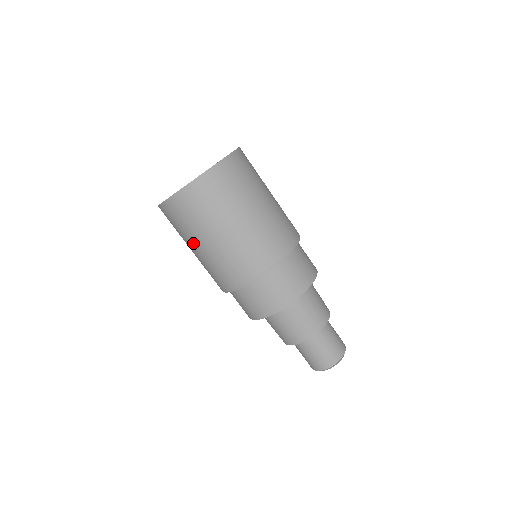
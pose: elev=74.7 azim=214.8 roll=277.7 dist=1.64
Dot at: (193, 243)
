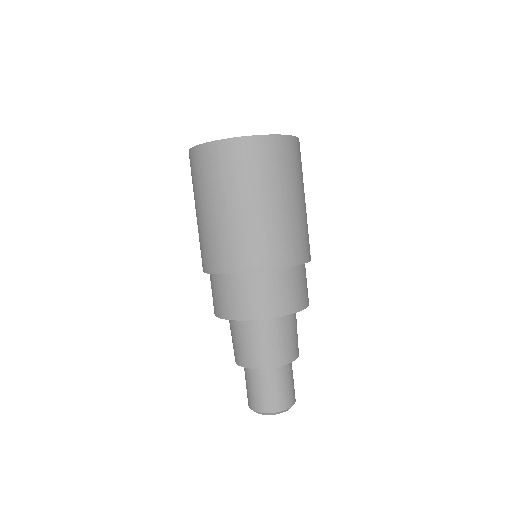
Dot at: (233, 199)
